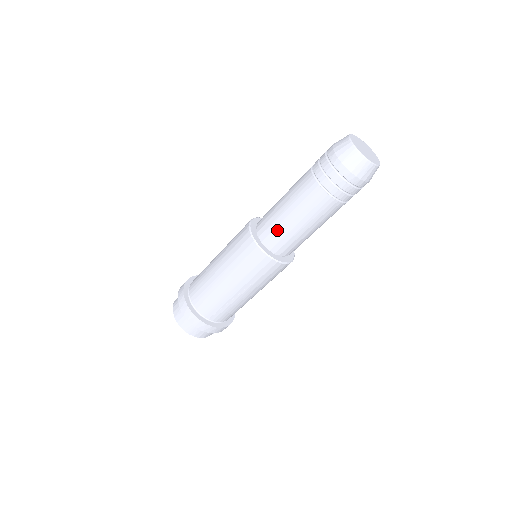
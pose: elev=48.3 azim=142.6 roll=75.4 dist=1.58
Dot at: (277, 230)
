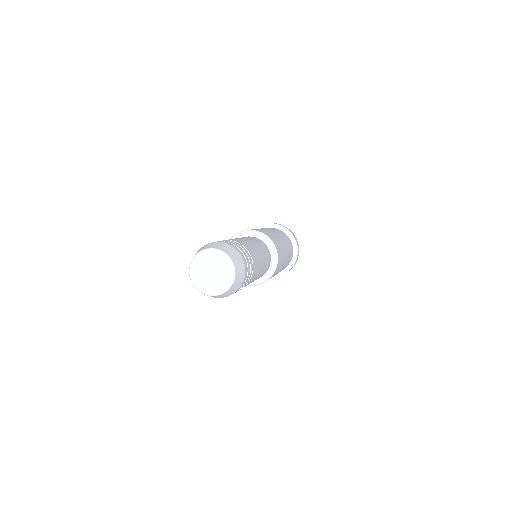
Dot at: occluded
